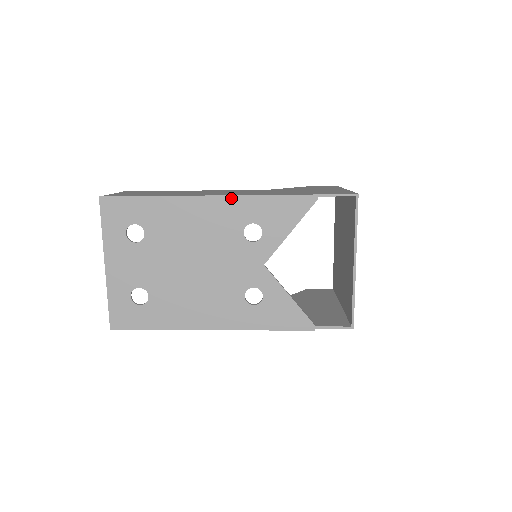
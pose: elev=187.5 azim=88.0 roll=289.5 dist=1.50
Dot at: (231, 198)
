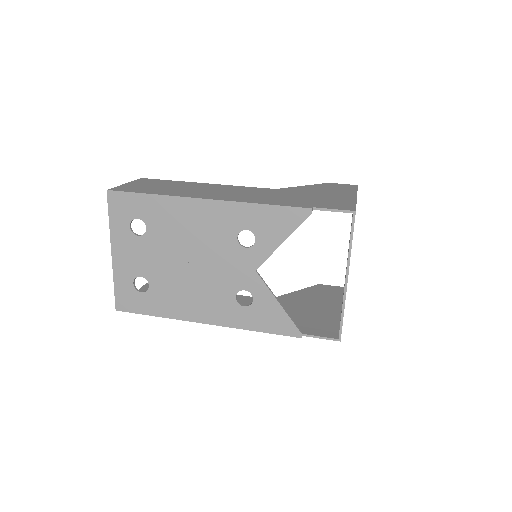
Dot at: (227, 203)
